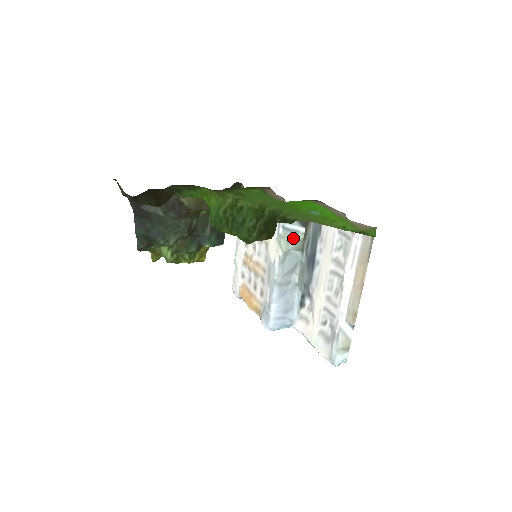
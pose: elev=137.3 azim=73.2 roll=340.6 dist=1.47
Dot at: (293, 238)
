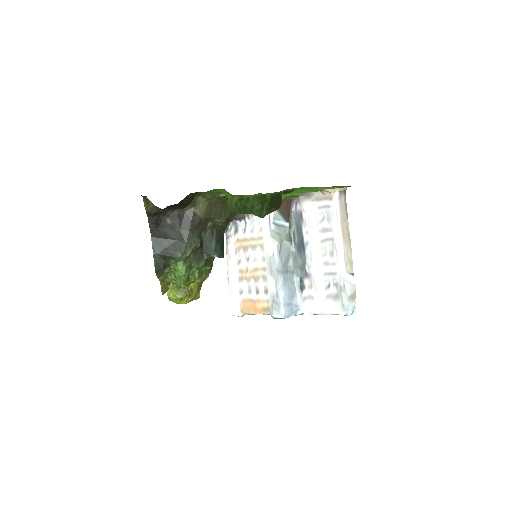
Dot at: (282, 231)
